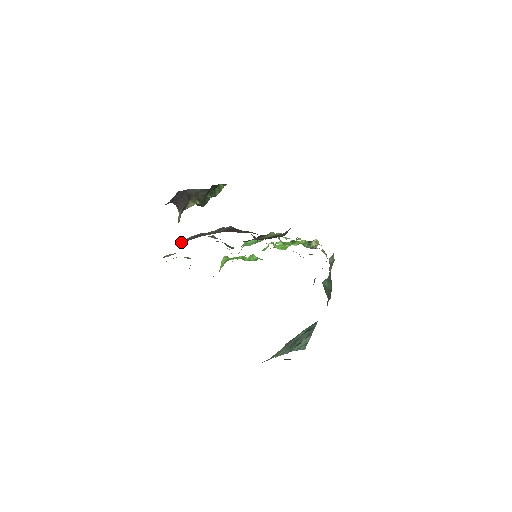
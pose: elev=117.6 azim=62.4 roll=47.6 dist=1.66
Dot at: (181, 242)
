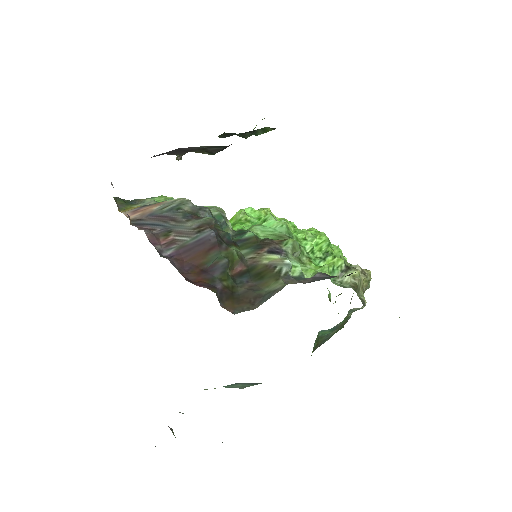
Dot at: (139, 221)
